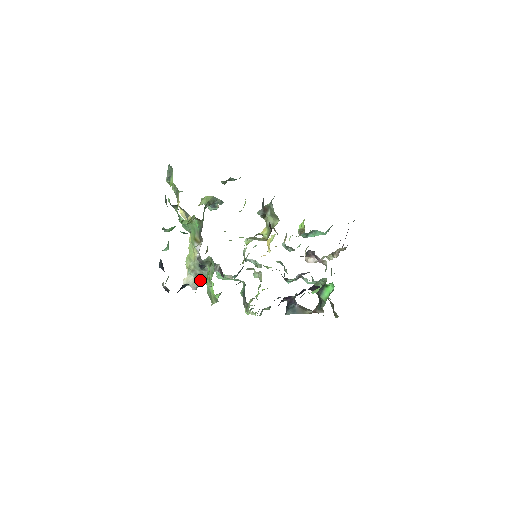
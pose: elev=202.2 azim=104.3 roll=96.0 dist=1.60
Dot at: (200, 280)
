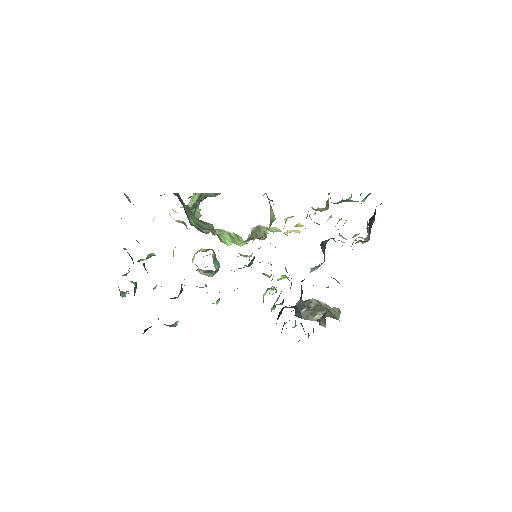
Dot at: (197, 286)
